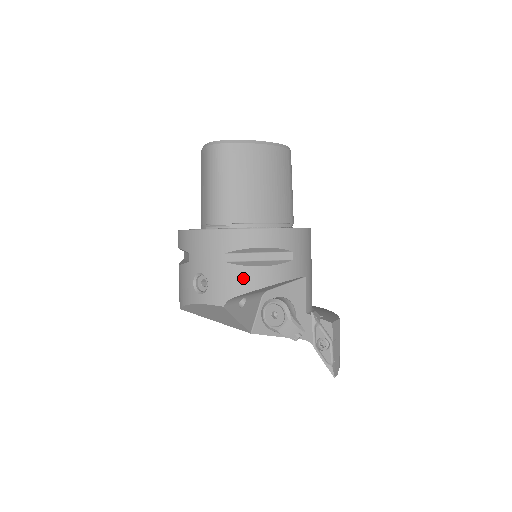
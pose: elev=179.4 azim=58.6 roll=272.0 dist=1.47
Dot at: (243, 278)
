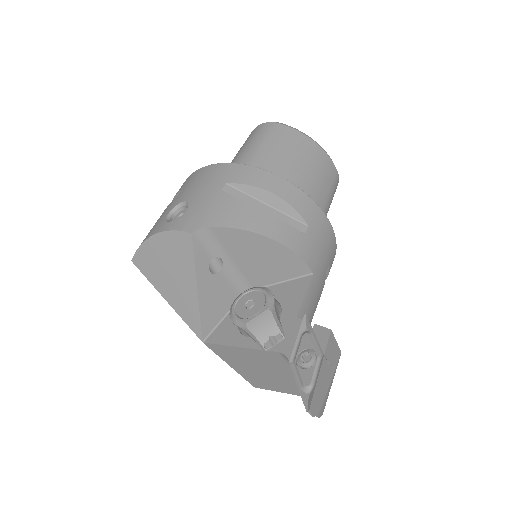
Dot at: (235, 211)
